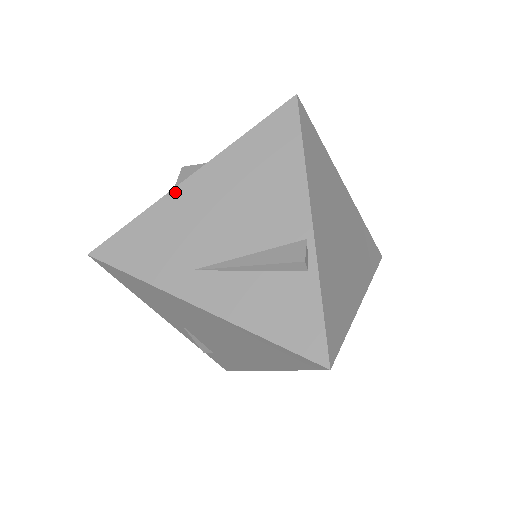
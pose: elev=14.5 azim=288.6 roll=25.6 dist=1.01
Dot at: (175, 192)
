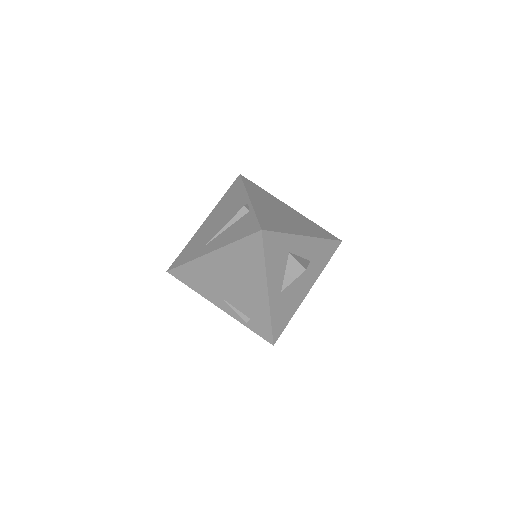
Dot at: (199, 230)
